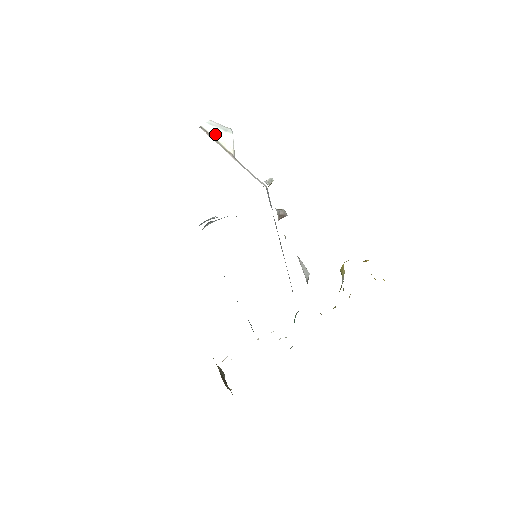
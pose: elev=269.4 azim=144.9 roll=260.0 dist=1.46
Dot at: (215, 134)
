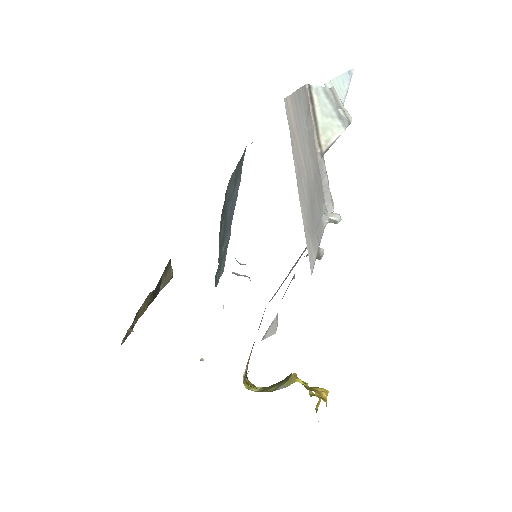
Dot at: (322, 109)
